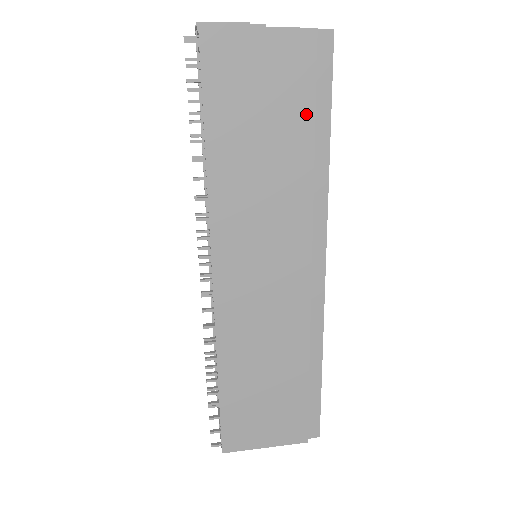
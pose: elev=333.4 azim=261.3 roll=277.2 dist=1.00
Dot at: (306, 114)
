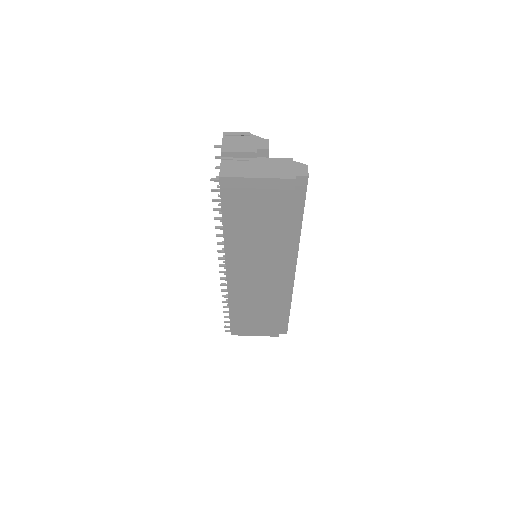
Dot at: (286, 215)
